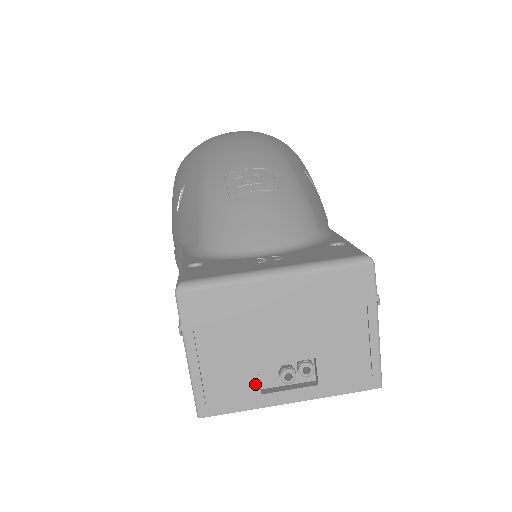
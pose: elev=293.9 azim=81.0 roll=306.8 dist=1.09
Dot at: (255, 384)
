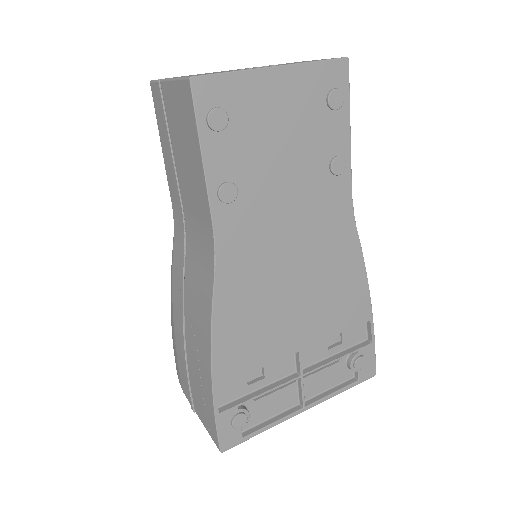
Dot at: occluded
